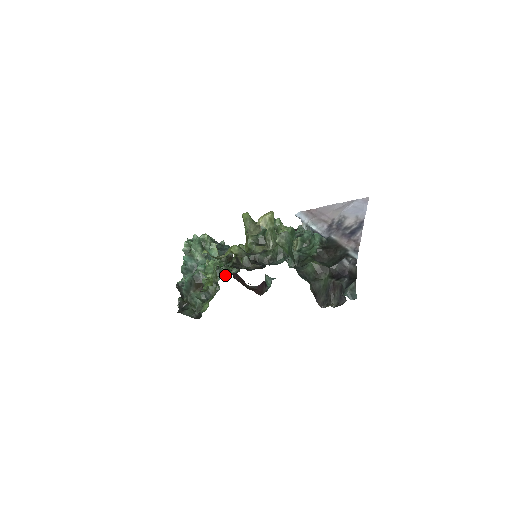
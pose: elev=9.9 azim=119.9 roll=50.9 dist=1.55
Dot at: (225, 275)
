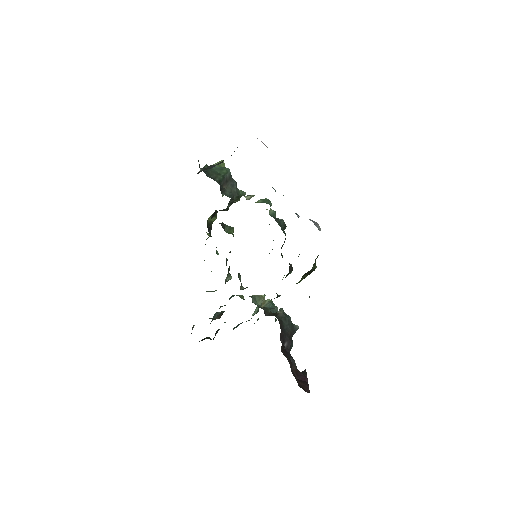
Dot at: occluded
